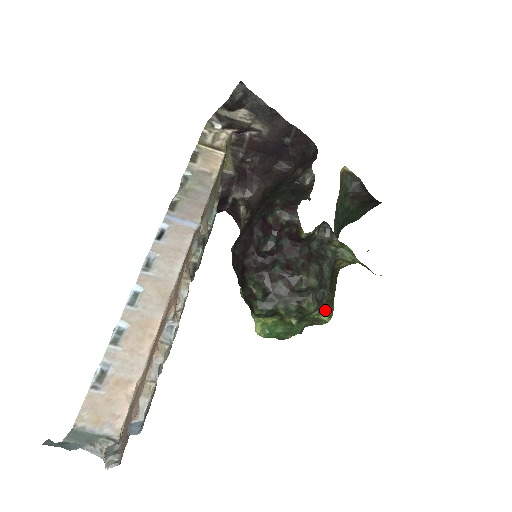
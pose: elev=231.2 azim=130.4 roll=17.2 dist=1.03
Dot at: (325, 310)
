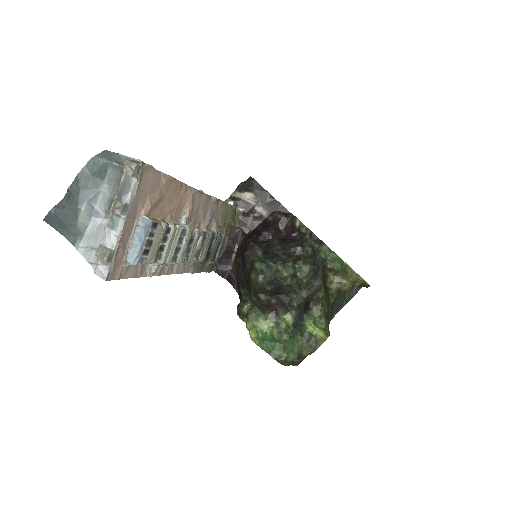
Dot at: (321, 323)
